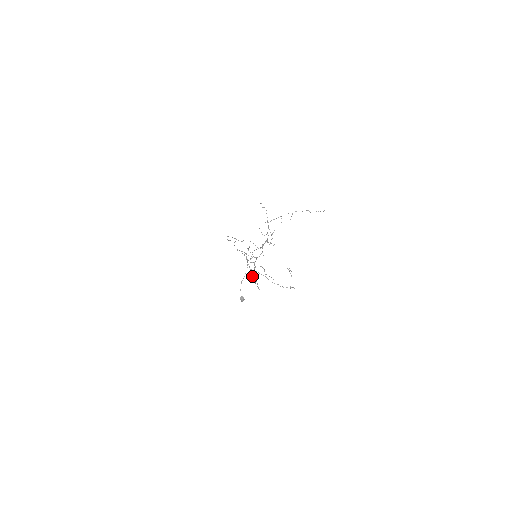
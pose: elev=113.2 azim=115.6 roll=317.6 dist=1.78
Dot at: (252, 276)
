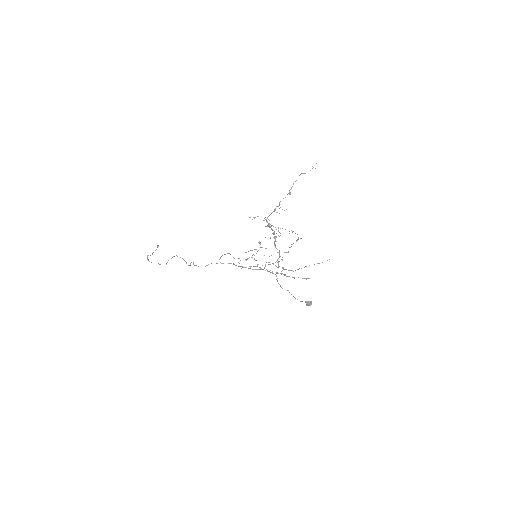
Dot at: occluded
